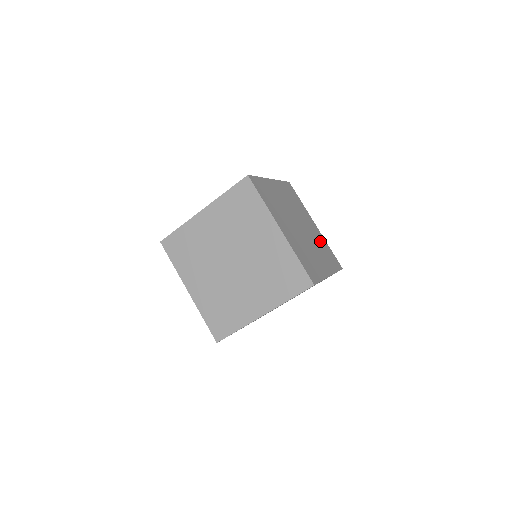
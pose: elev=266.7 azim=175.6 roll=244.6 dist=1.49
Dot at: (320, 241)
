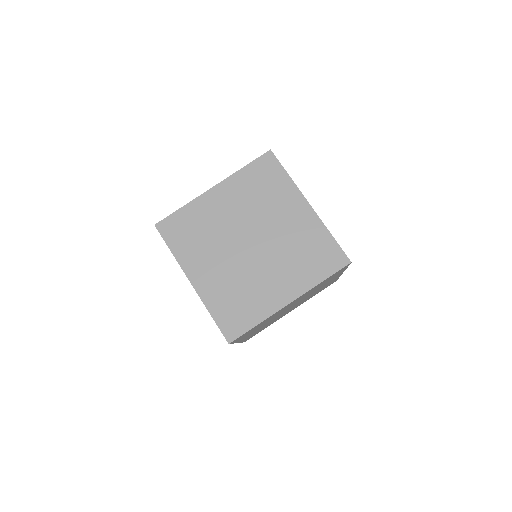
Dot at: (302, 238)
